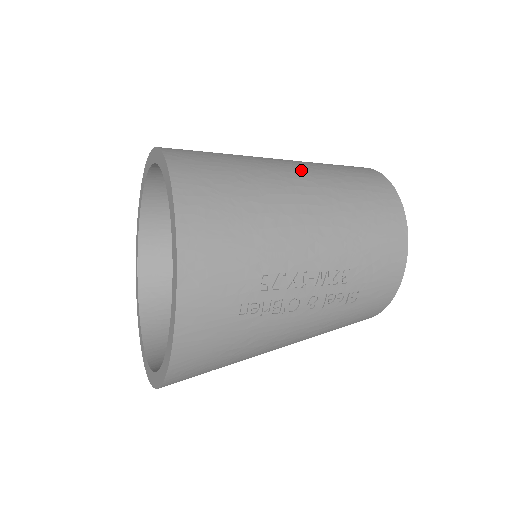
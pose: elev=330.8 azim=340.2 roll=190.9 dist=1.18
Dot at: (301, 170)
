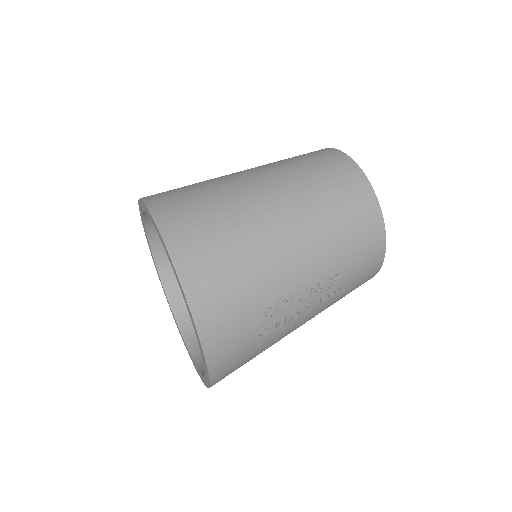
Dot at: (280, 194)
